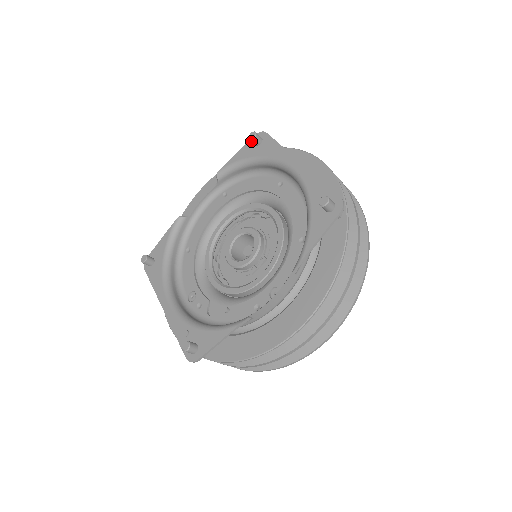
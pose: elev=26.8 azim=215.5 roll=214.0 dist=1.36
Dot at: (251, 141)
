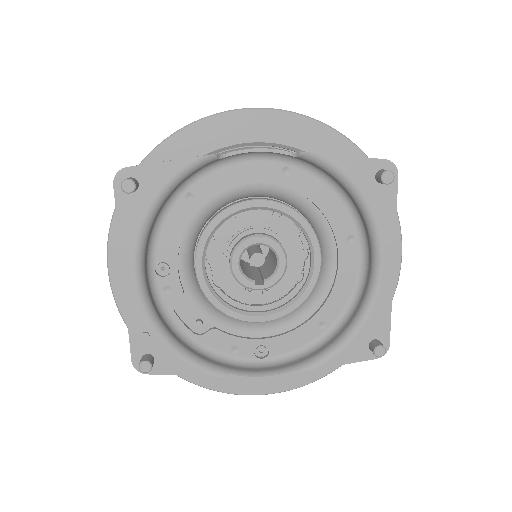
Dot at: (376, 163)
